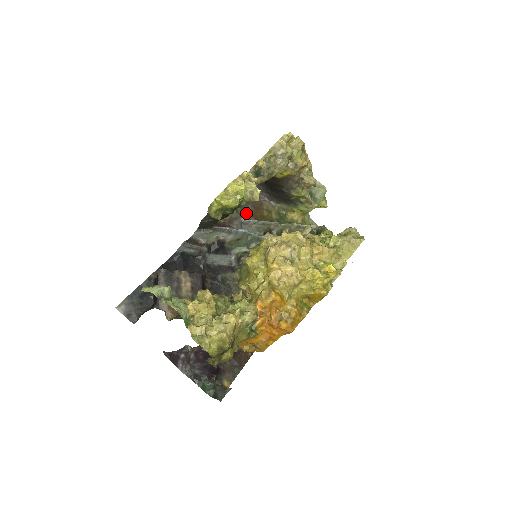
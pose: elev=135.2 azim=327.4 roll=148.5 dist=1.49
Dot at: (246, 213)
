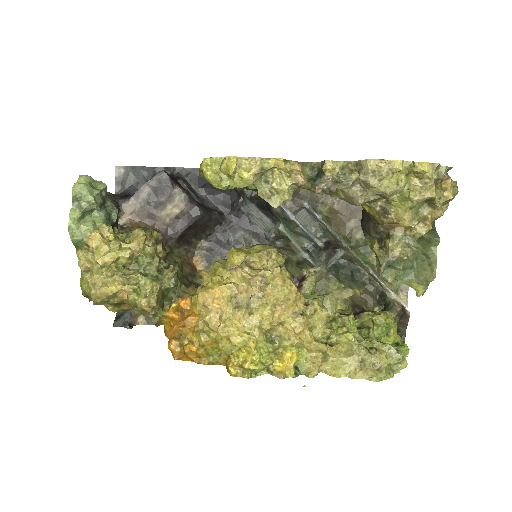
Dot at: (328, 202)
